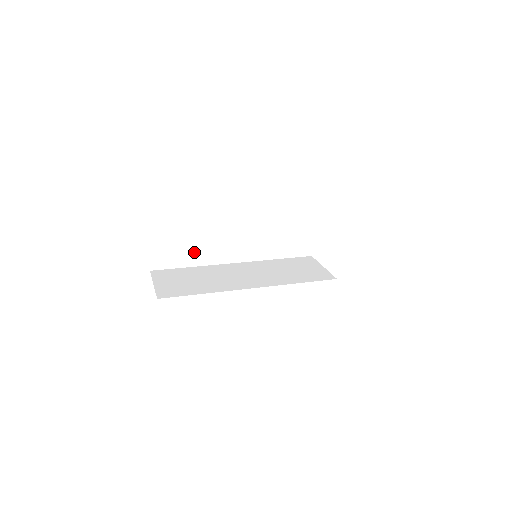
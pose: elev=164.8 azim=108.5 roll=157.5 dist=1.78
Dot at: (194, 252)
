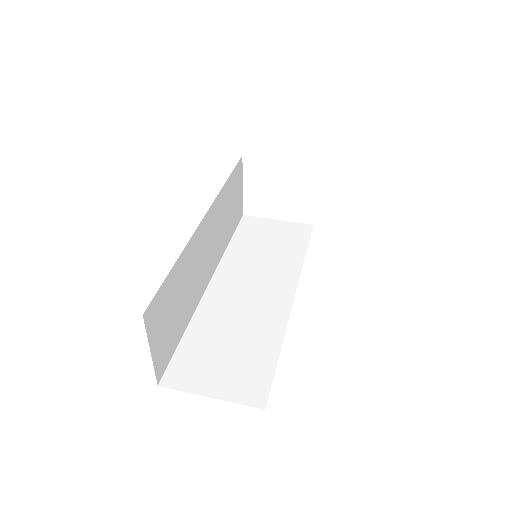
Dot at: (184, 308)
